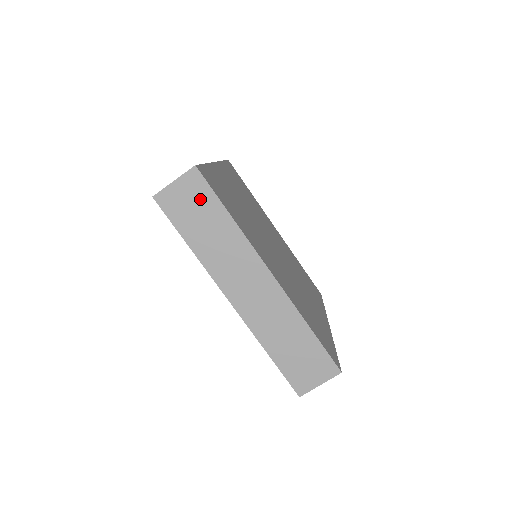
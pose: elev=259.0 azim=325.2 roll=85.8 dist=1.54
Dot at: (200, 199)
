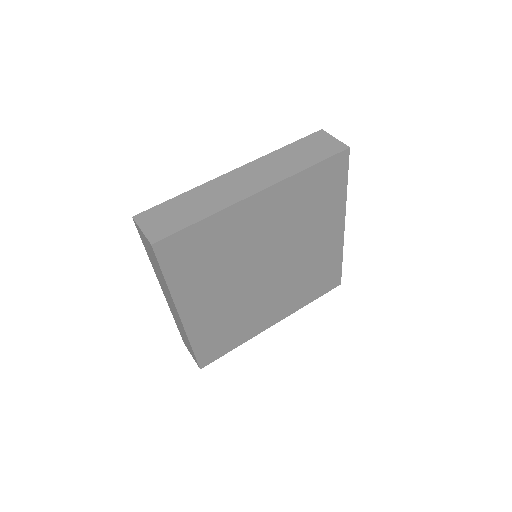
Dot at: (153, 255)
